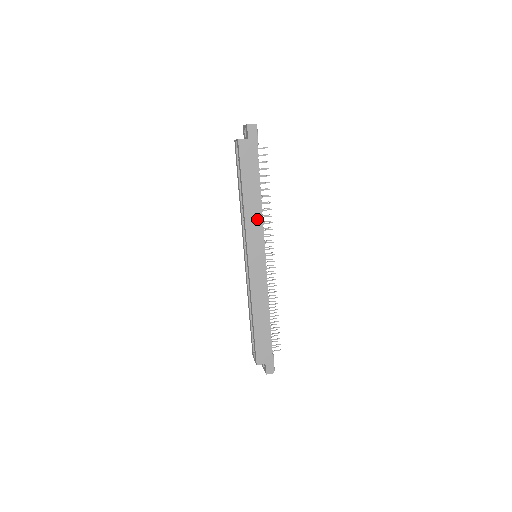
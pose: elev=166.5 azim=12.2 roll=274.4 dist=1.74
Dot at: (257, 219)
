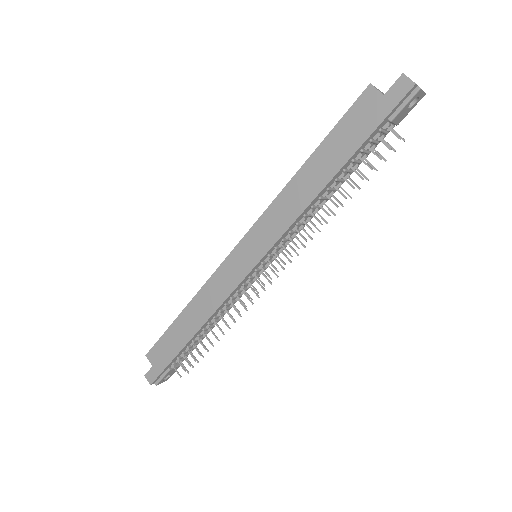
Dot at: (290, 212)
